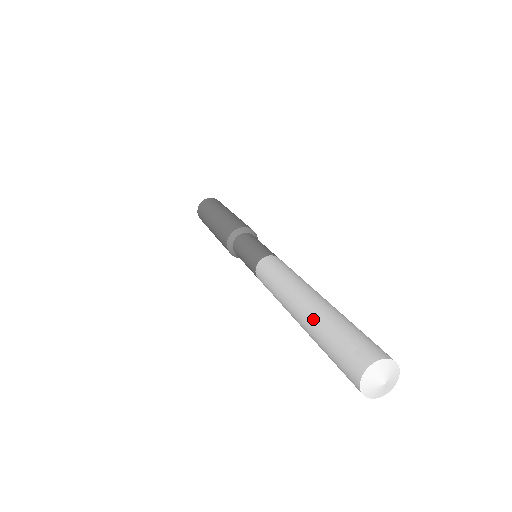
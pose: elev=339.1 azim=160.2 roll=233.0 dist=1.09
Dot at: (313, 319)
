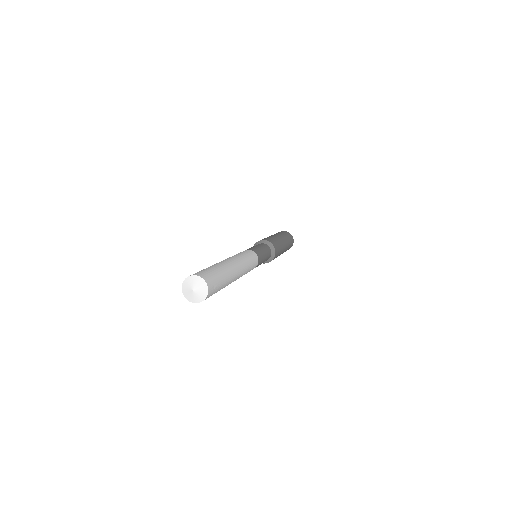
Dot at: occluded
